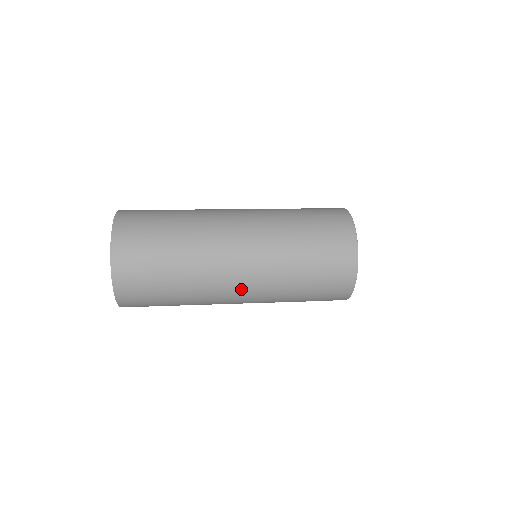
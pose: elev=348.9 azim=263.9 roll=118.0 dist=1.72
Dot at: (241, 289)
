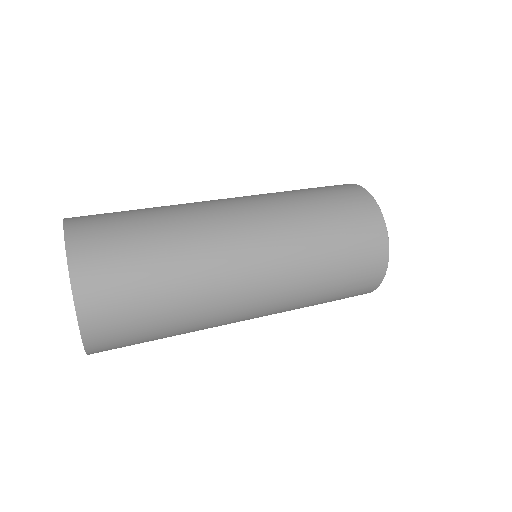
Dot at: (252, 314)
